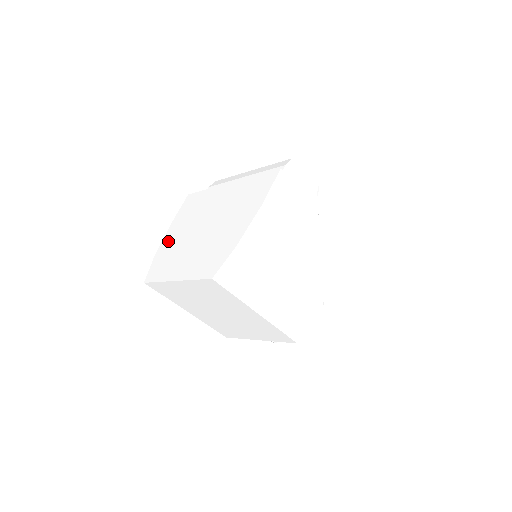
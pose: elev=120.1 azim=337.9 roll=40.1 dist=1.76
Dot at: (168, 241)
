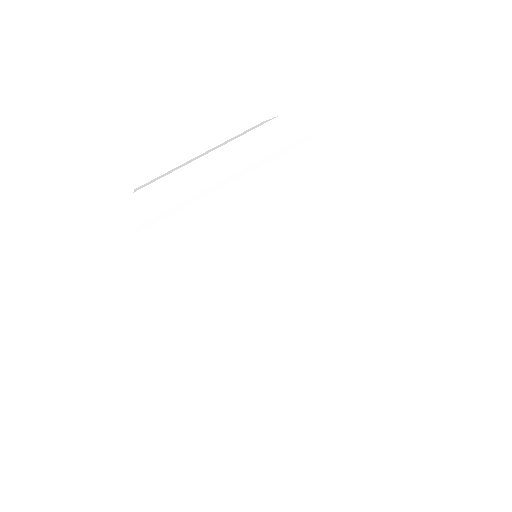
Dot at: (211, 315)
